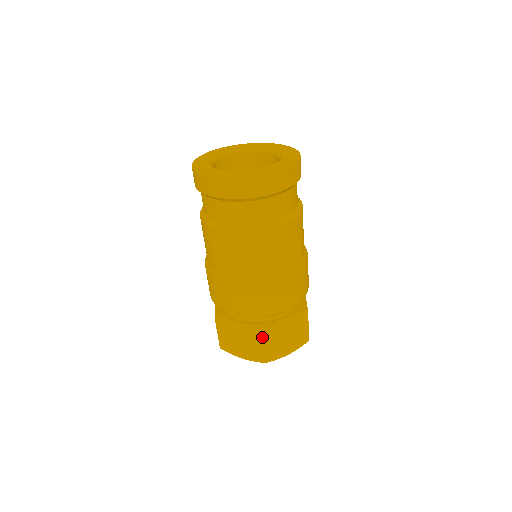
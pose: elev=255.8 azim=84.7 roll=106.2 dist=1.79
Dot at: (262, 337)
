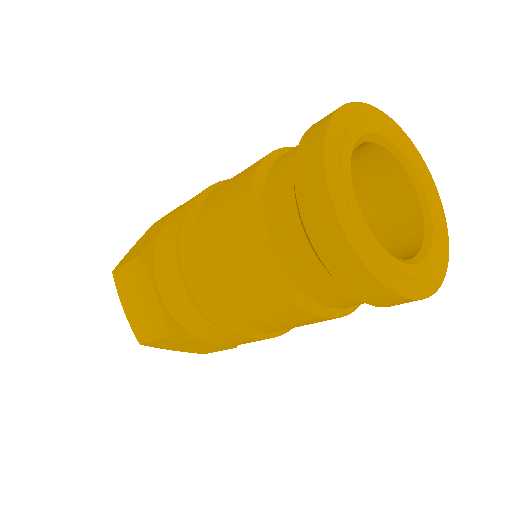
Dot at: (163, 336)
